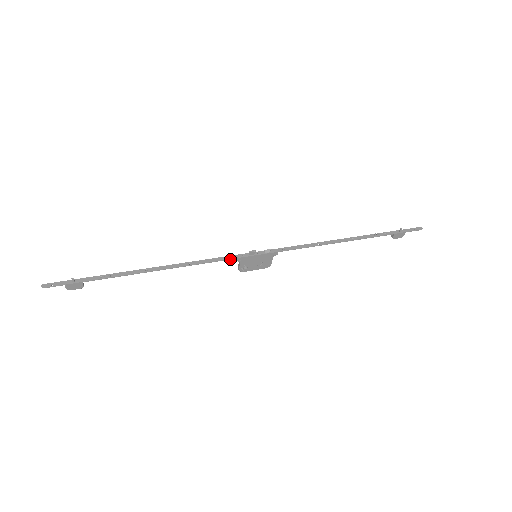
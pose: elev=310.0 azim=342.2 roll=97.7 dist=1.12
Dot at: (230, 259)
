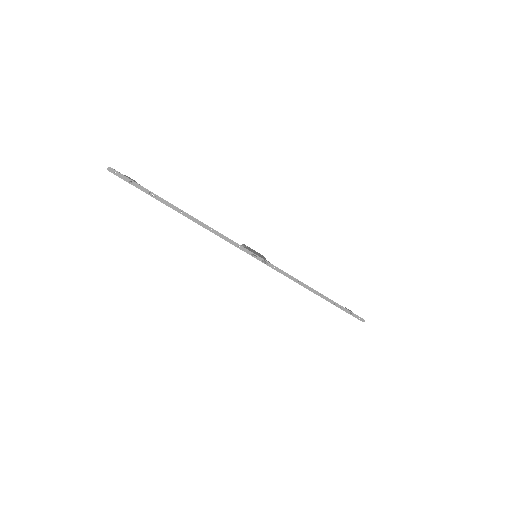
Dot at: (238, 247)
